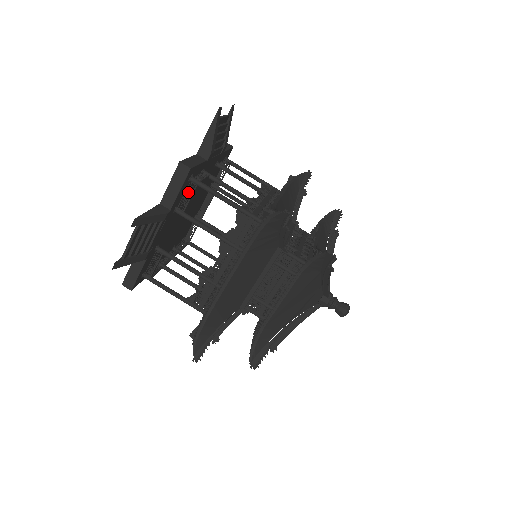
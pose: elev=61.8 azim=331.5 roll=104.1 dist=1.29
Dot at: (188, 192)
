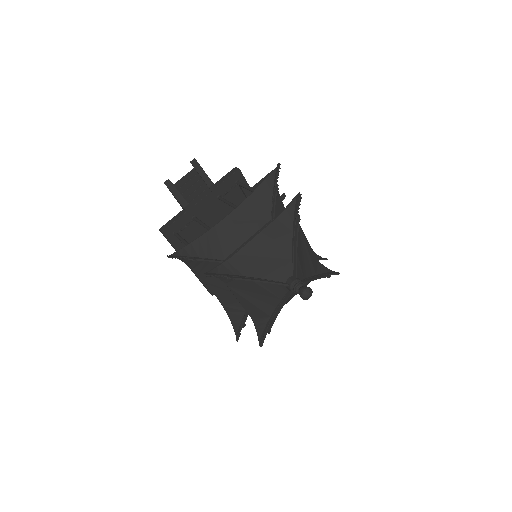
Dot at: (232, 201)
